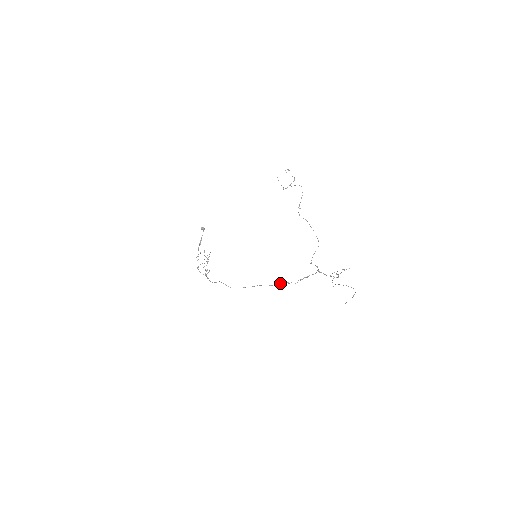
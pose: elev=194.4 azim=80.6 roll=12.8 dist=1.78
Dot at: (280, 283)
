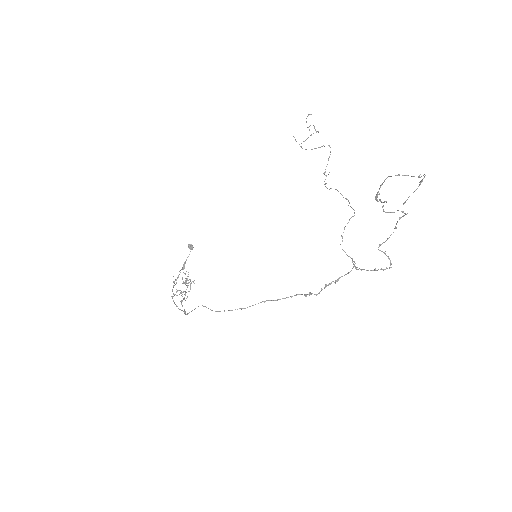
Dot at: (291, 296)
